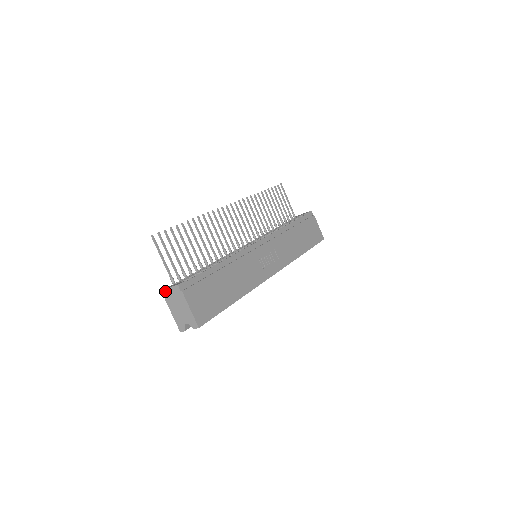
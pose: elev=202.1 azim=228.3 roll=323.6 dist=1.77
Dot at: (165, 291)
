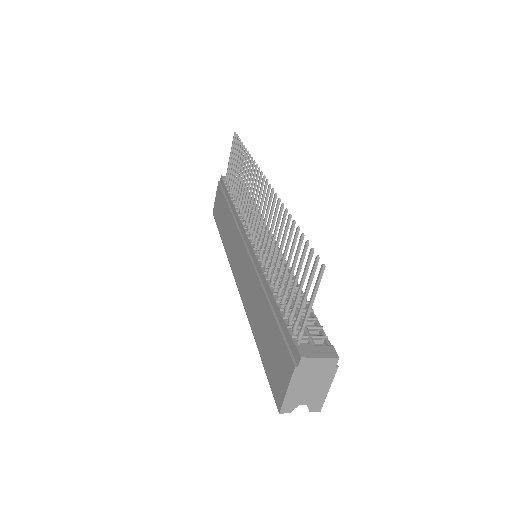
Dot at: (306, 360)
